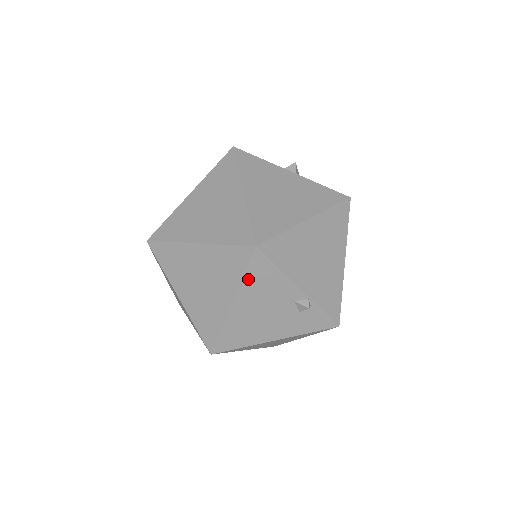
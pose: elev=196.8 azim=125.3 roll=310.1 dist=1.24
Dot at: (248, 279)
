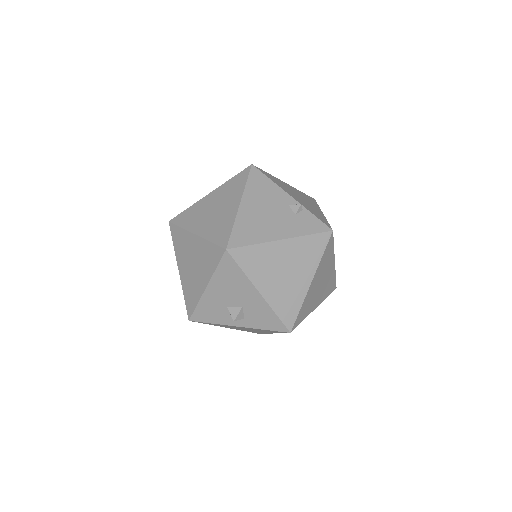
Dot at: (250, 186)
